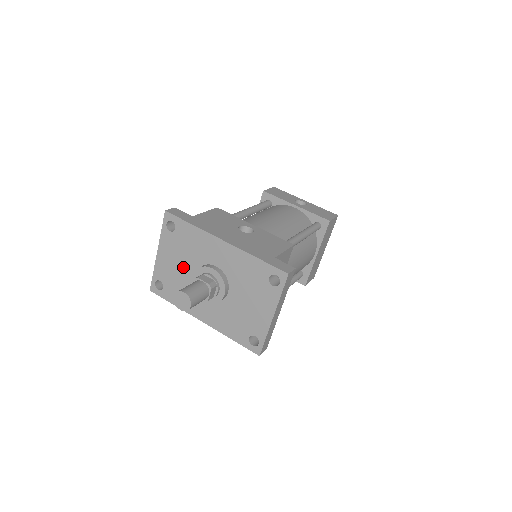
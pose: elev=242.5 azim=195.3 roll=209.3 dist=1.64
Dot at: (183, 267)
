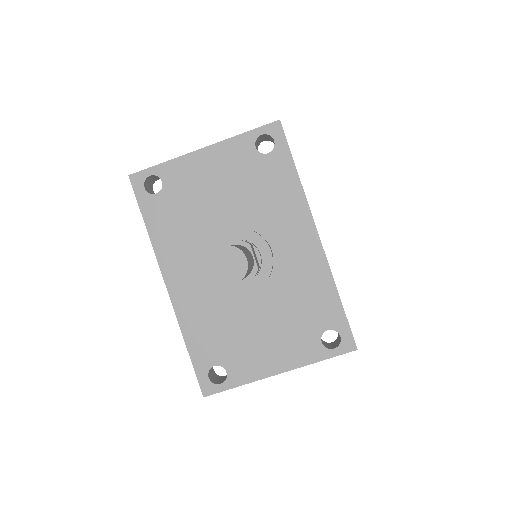
Dot at: (221, 203)
